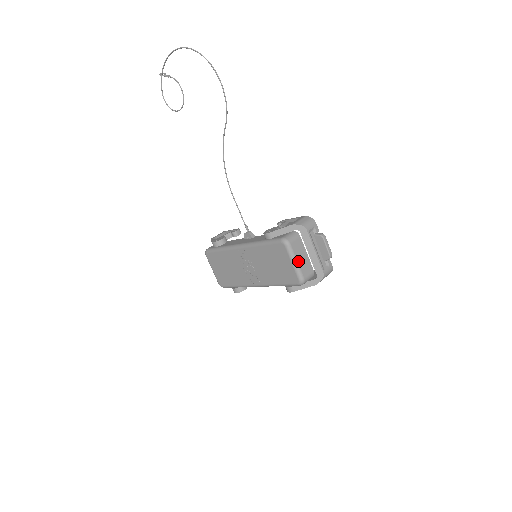
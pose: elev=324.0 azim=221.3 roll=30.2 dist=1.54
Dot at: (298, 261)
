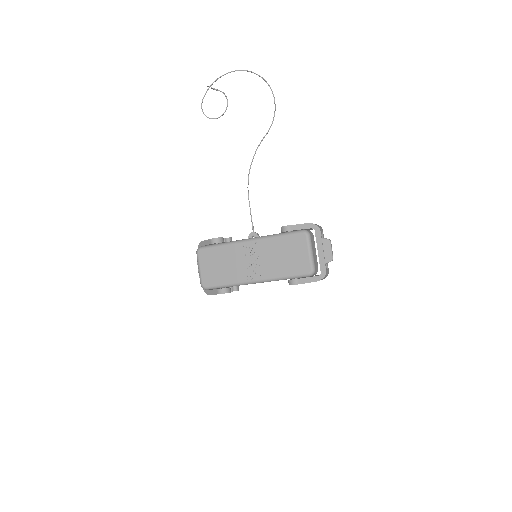
Dot at: (313, 252)
